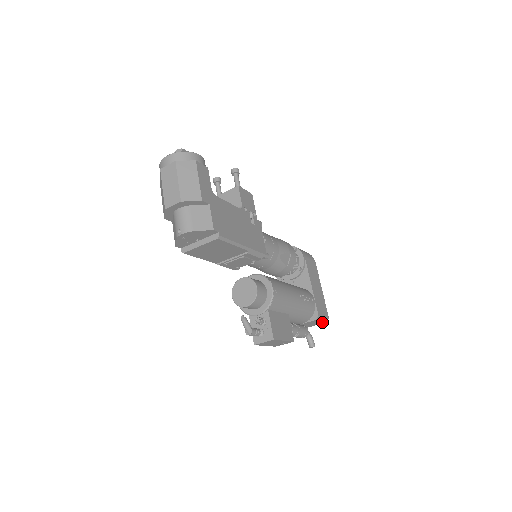
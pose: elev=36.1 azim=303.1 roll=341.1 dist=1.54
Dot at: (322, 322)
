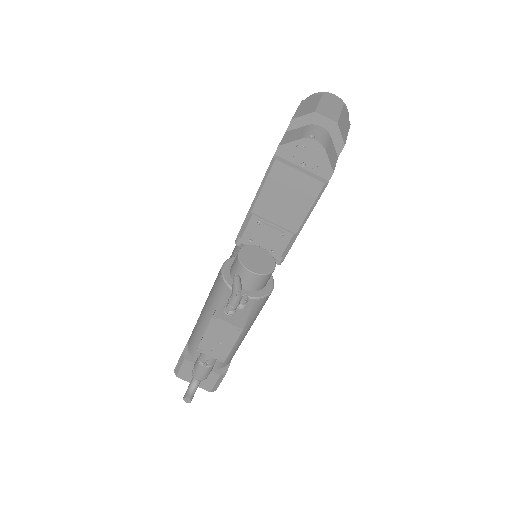
Dot at: (209, 387)
